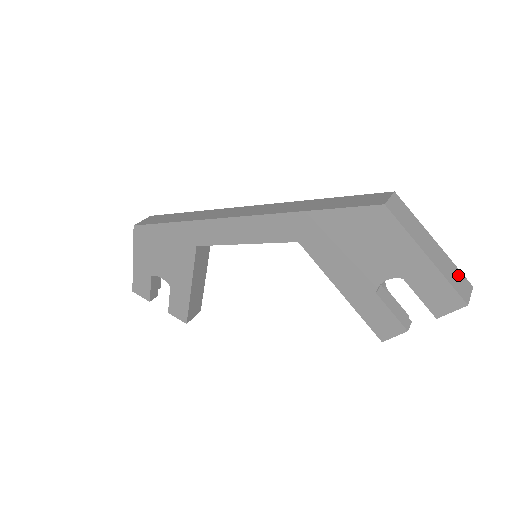
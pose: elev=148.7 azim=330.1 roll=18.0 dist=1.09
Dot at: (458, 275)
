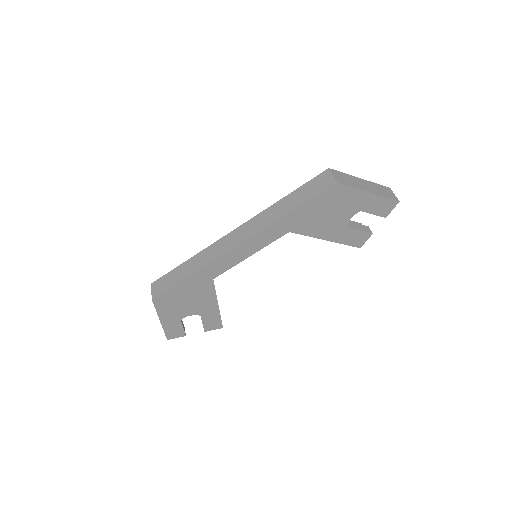
Dot at: (383, 188)
